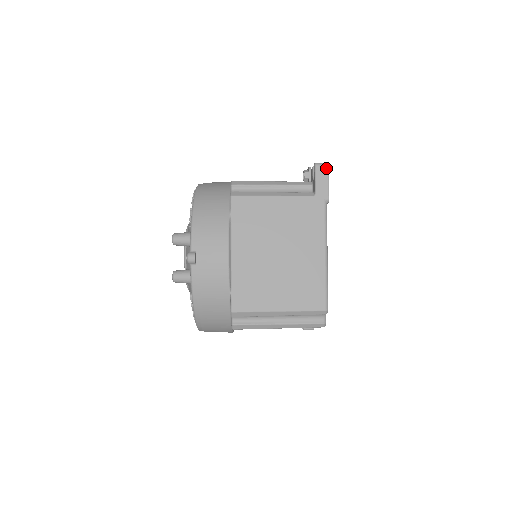
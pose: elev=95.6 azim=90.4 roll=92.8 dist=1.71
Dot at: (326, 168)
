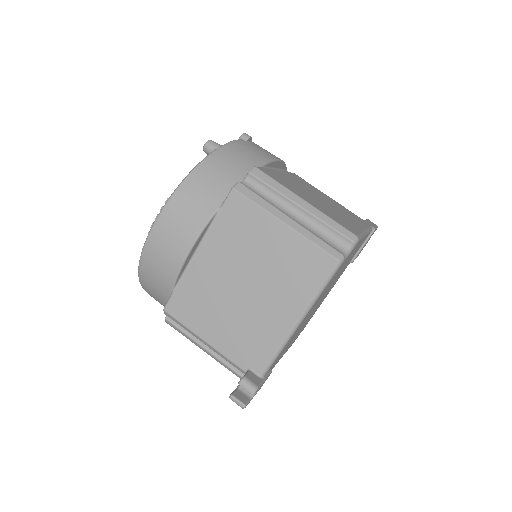
Dot at: (376, 225)
